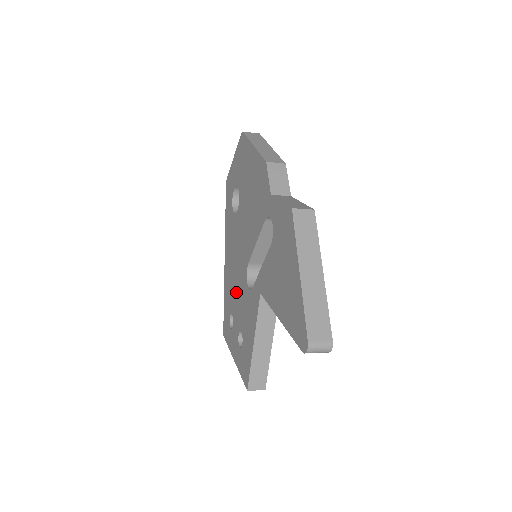
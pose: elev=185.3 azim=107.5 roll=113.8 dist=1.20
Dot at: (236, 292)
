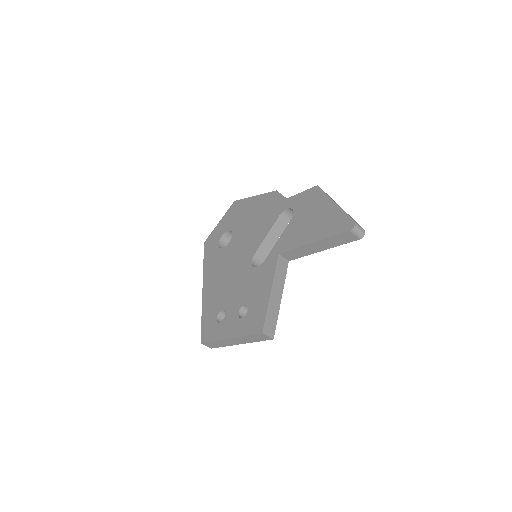
Dot at: (231, 288)
